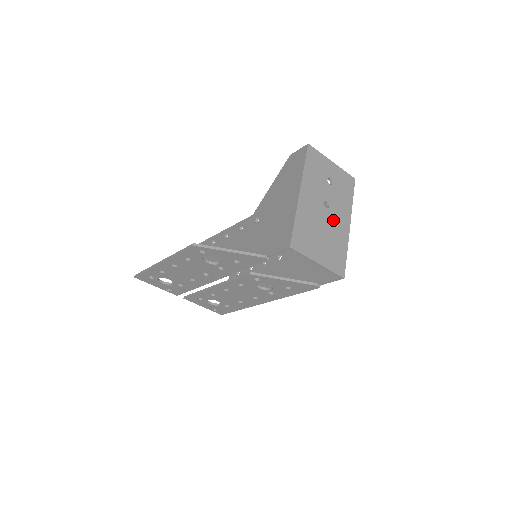
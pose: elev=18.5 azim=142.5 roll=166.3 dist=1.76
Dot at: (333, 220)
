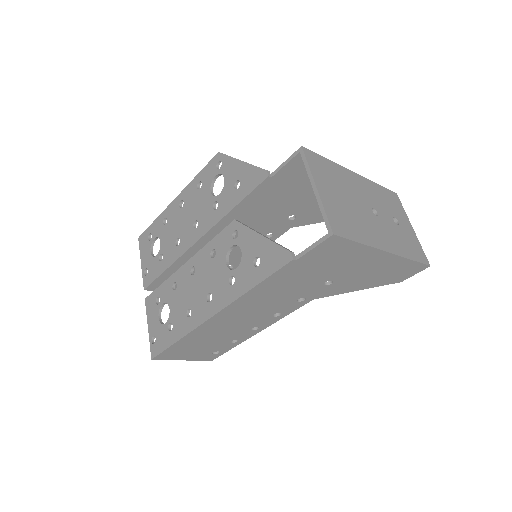
Dot at: (371, 221)
